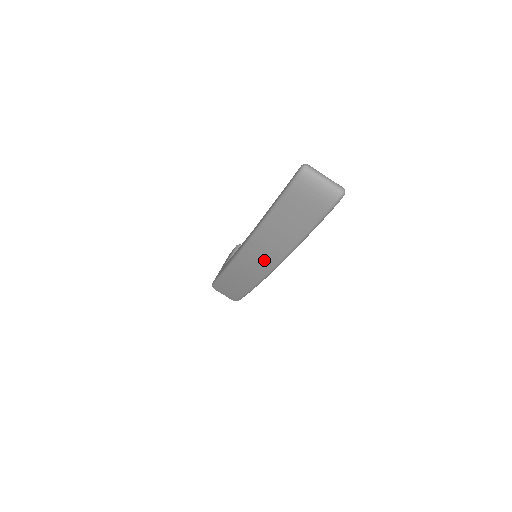
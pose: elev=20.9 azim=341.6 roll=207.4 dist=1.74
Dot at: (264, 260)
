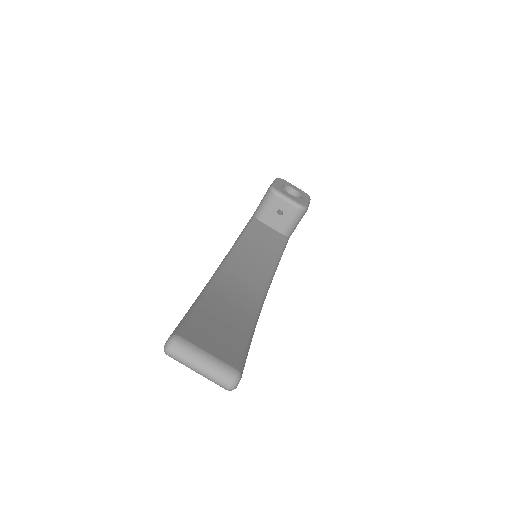
Dot at: occluded
